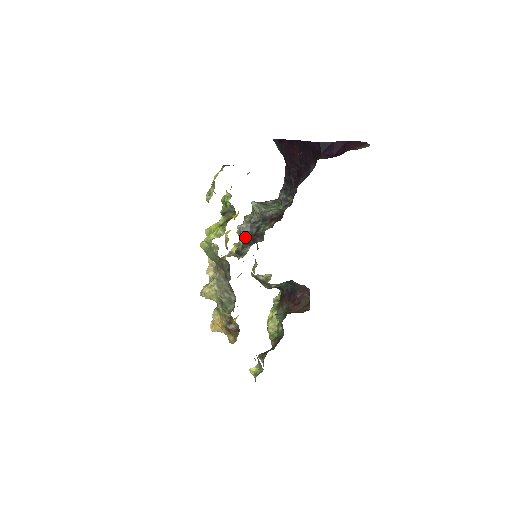
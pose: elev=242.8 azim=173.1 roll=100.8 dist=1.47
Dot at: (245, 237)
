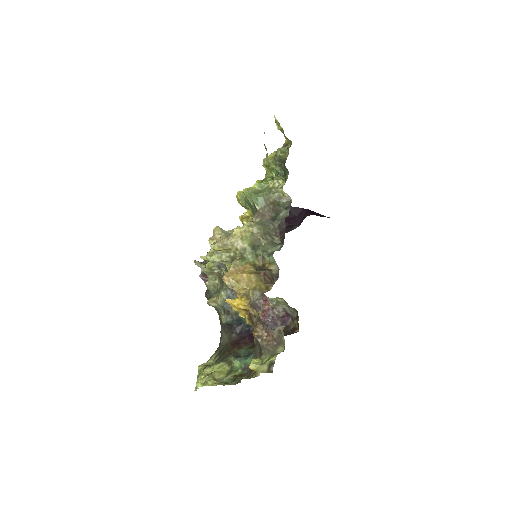
Dot at: occluded
